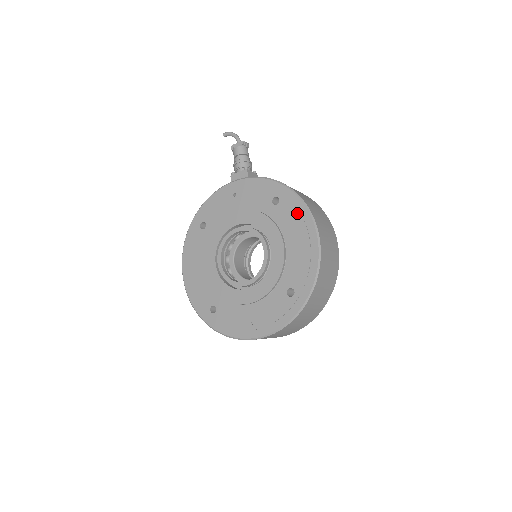
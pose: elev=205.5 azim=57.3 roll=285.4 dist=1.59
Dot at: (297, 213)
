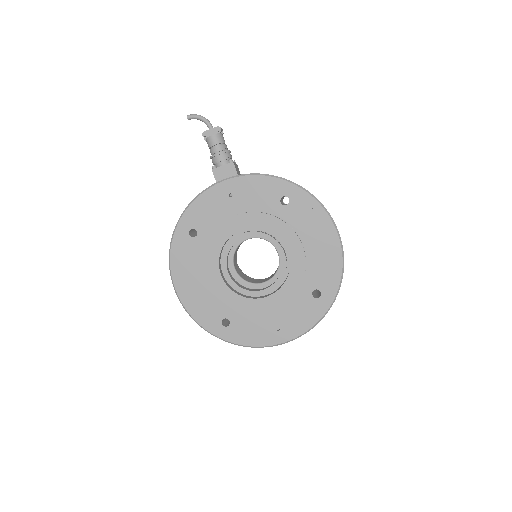
Dot at: (312, 213)
